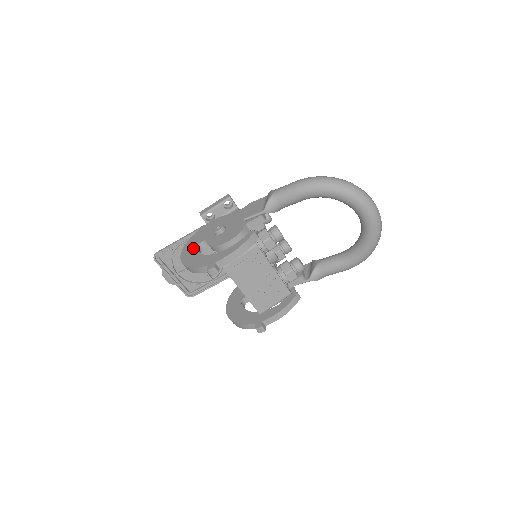
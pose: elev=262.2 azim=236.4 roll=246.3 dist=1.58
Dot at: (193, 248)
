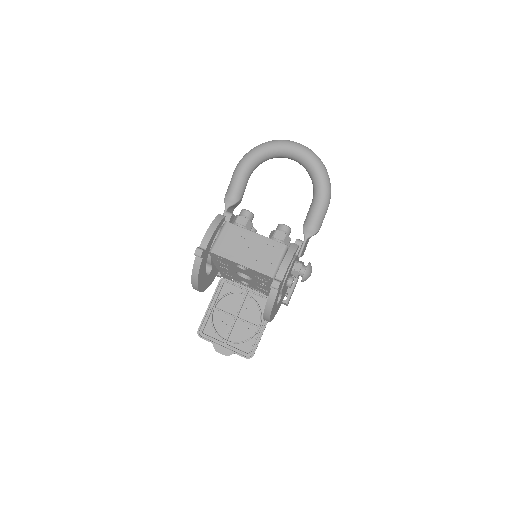
Dot at: occluded
